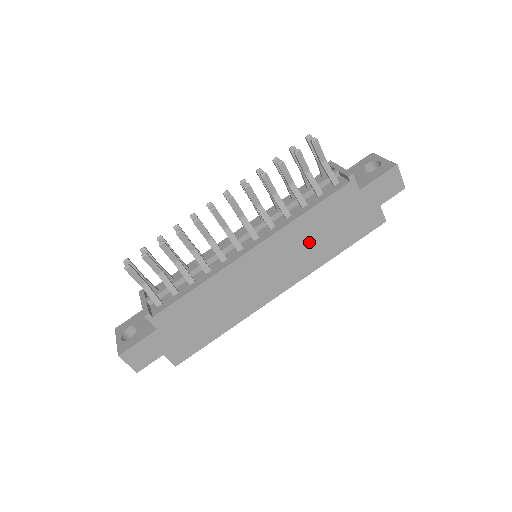
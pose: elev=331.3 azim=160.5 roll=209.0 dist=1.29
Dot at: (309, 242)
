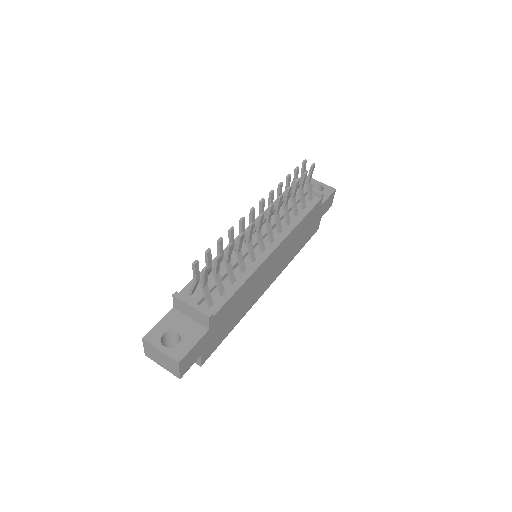
Dot at: (293, 244)
